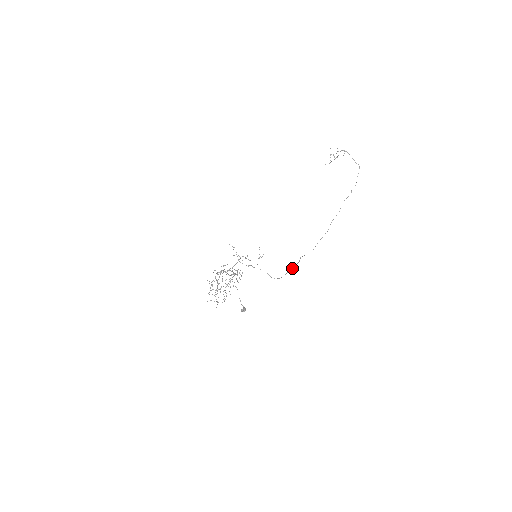
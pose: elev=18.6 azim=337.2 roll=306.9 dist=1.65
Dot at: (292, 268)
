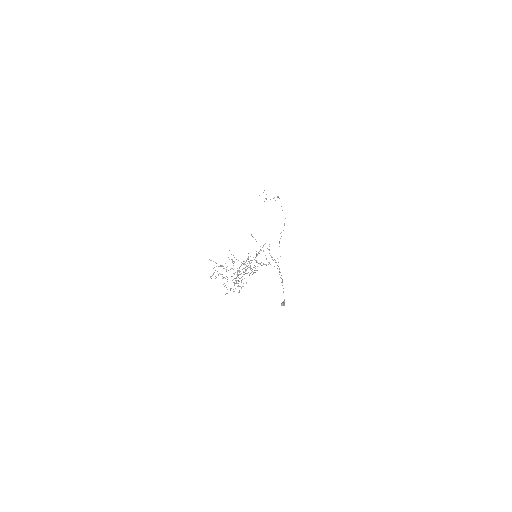
Dot at: occluded
